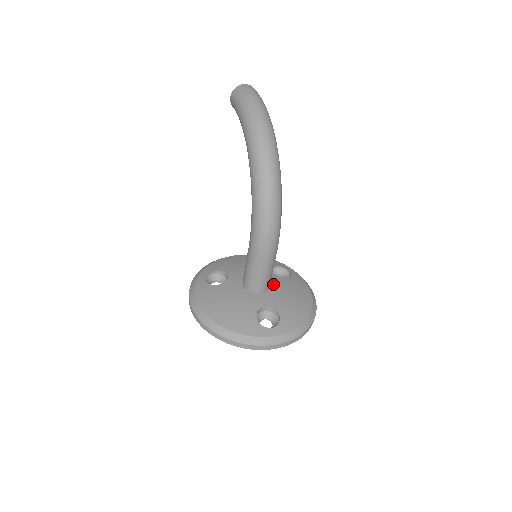
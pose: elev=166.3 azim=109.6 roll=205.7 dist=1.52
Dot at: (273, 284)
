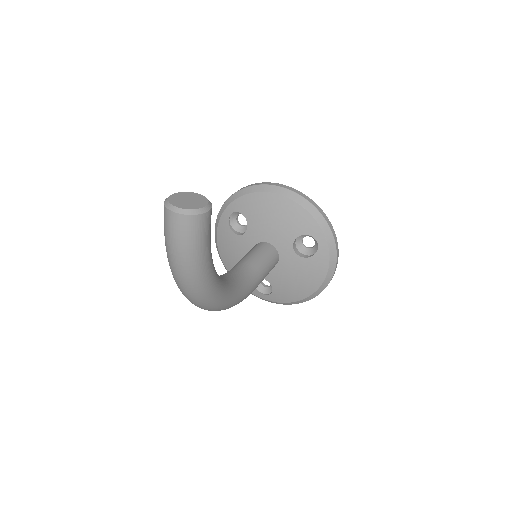
Dot at: (283, 262)
